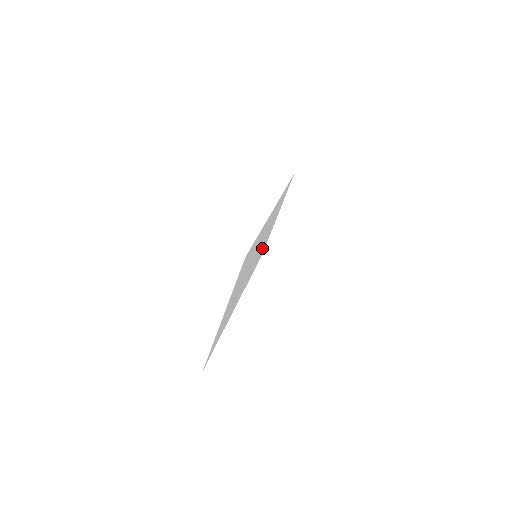
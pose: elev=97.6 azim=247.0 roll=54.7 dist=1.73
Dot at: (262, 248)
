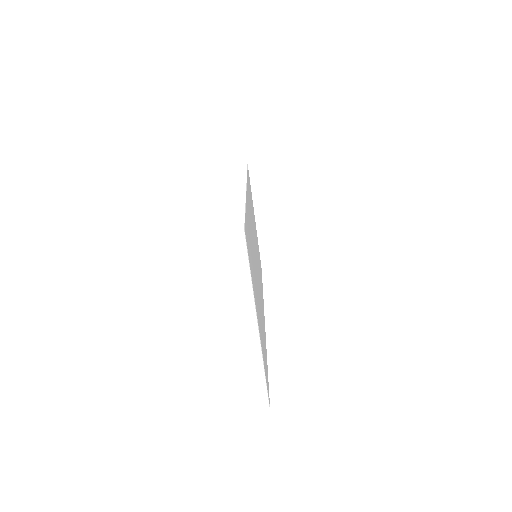
Dot at: occluded
